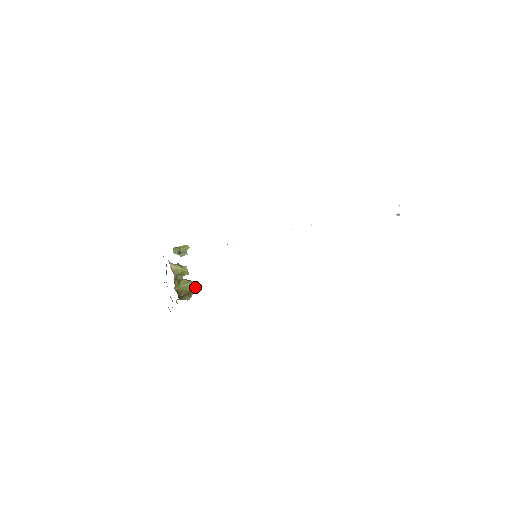
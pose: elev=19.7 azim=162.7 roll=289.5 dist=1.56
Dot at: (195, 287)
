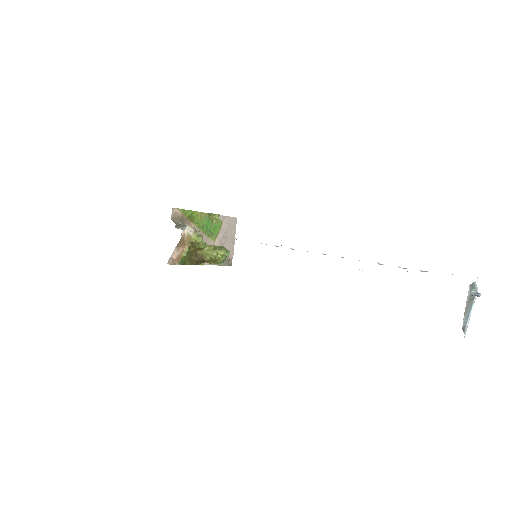
Dot at: (221, 257)
